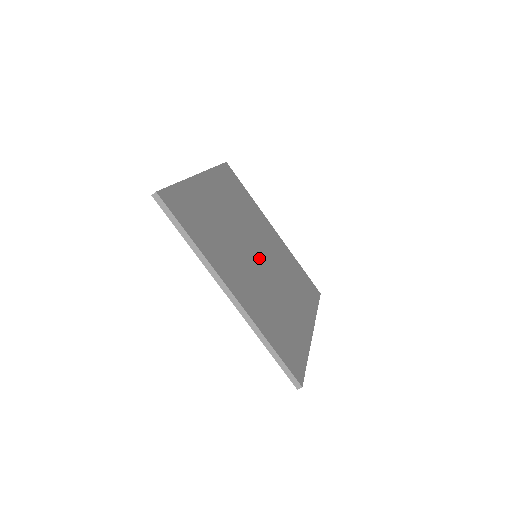
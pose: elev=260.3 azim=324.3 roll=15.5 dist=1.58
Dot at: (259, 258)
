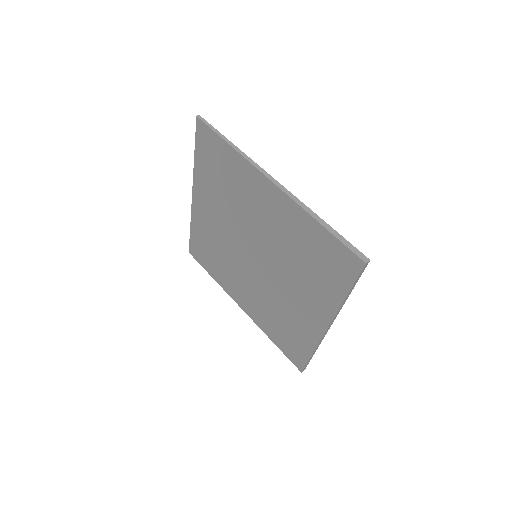
Dot at: occluded
